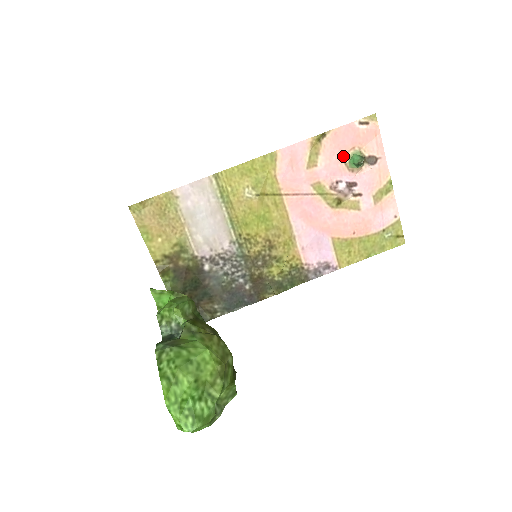
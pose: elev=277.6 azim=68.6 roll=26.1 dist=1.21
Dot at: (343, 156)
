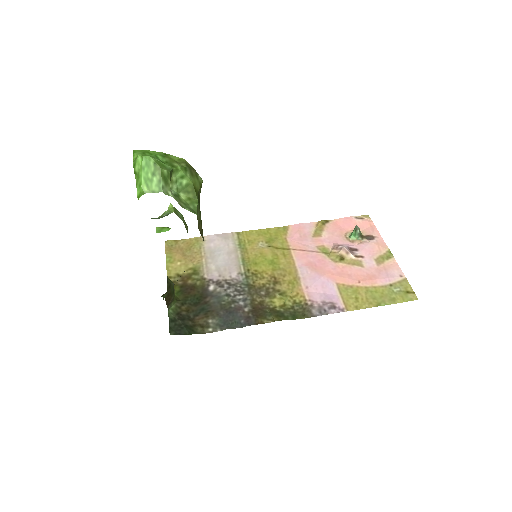
Dot at: (344, 234)
